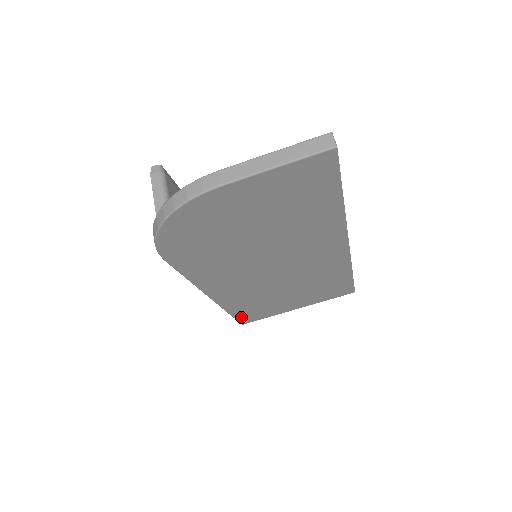
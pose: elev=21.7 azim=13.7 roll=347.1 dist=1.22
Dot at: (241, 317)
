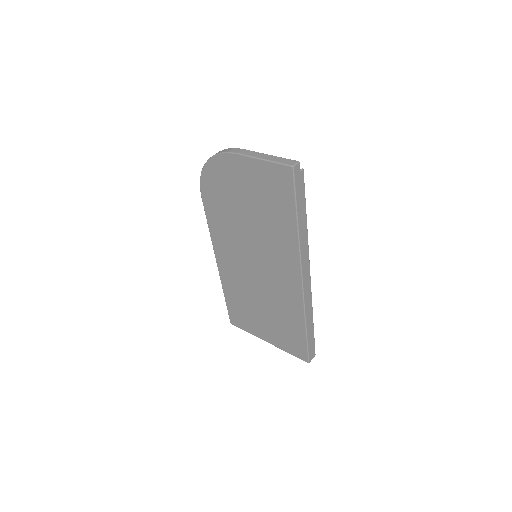
Dot at: (231, 311)
